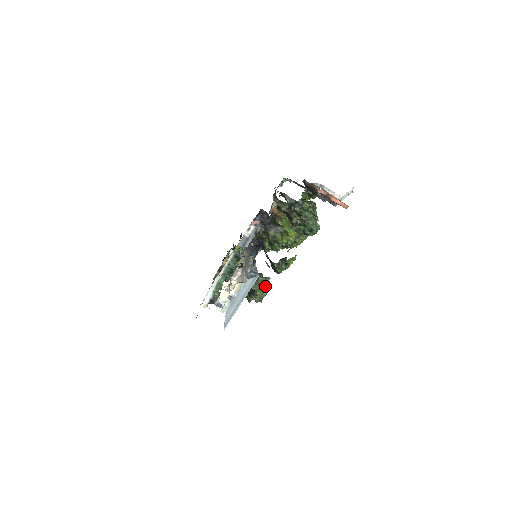
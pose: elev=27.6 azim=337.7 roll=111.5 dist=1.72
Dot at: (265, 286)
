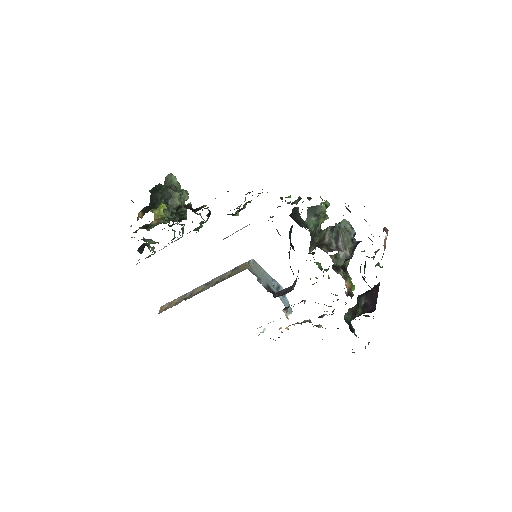
Dot at: occluded
